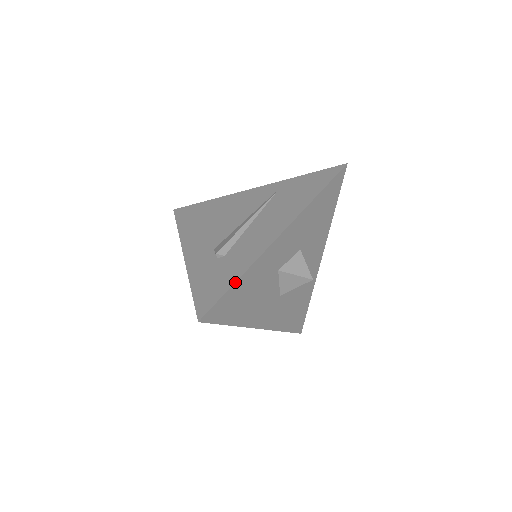
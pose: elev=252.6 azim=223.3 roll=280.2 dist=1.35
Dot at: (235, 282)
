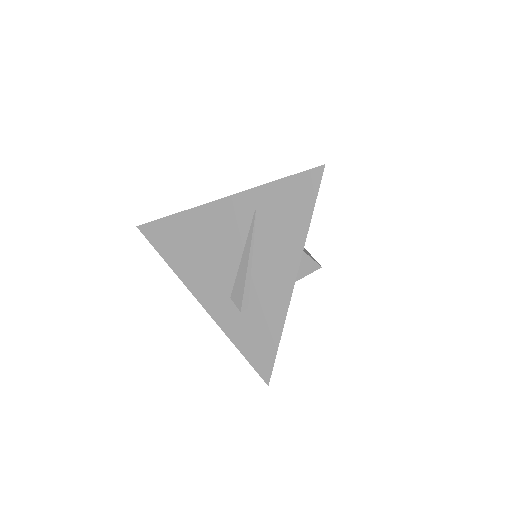
Dot at: occluded
